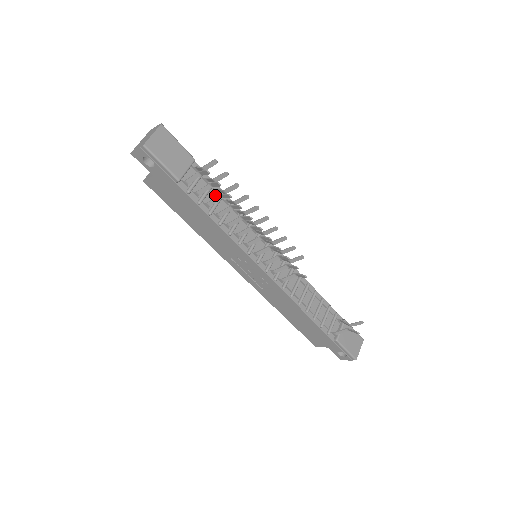
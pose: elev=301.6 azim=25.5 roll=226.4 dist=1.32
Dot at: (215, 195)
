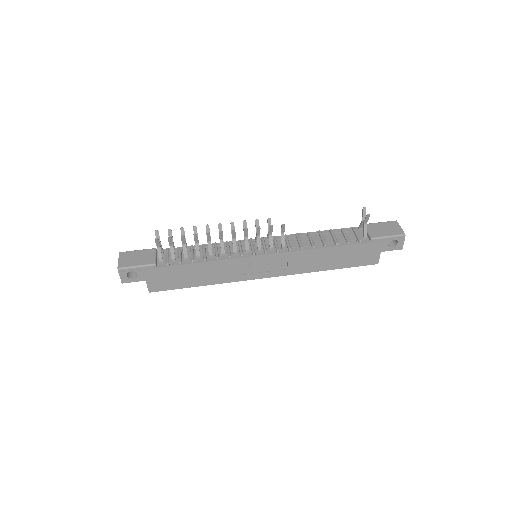
Dot at: (187, 252)
